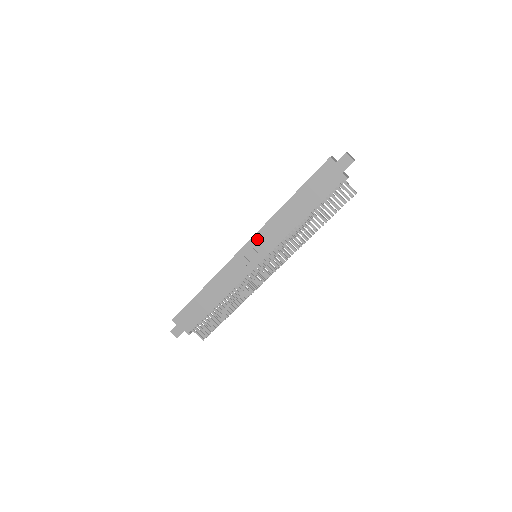
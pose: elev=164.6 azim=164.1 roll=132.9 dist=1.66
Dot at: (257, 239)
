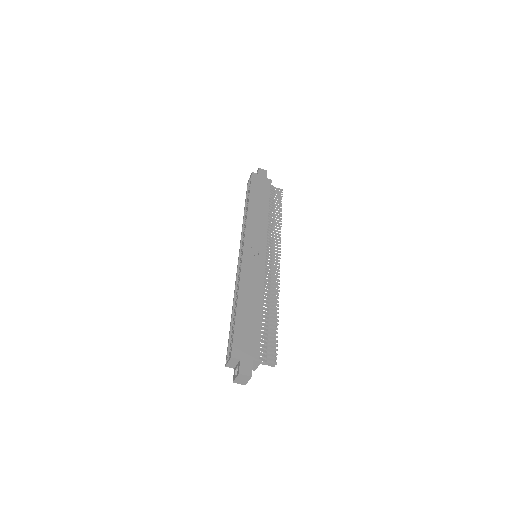
Dot at: (249, 236)
